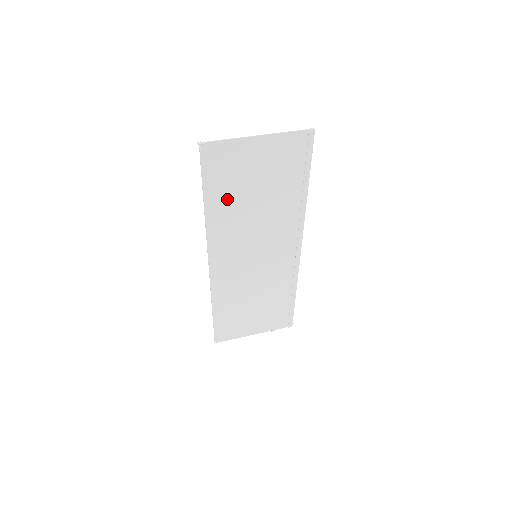
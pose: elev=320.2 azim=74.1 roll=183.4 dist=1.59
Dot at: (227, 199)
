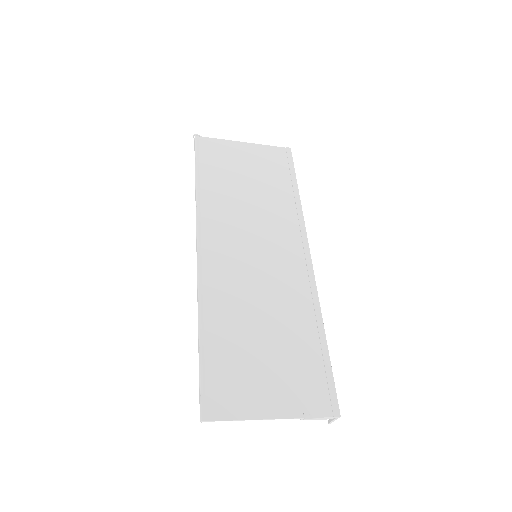
Dot at: (219, 183)
